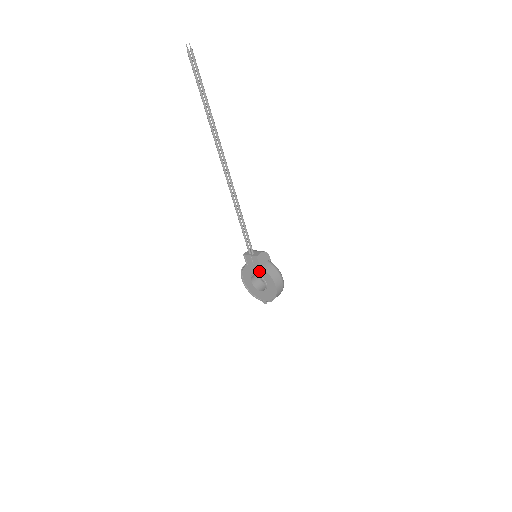
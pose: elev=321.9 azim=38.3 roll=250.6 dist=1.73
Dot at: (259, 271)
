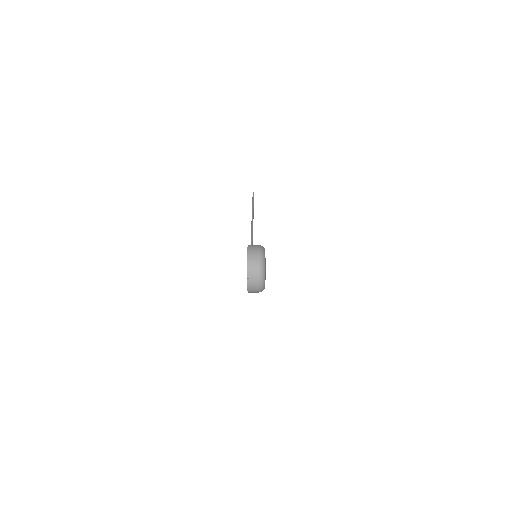
Dot at: occluded
